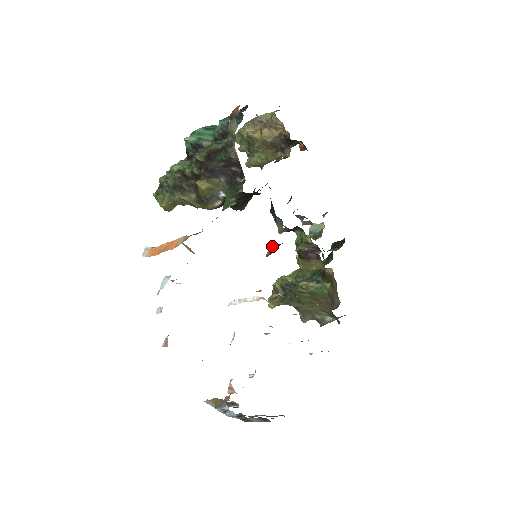
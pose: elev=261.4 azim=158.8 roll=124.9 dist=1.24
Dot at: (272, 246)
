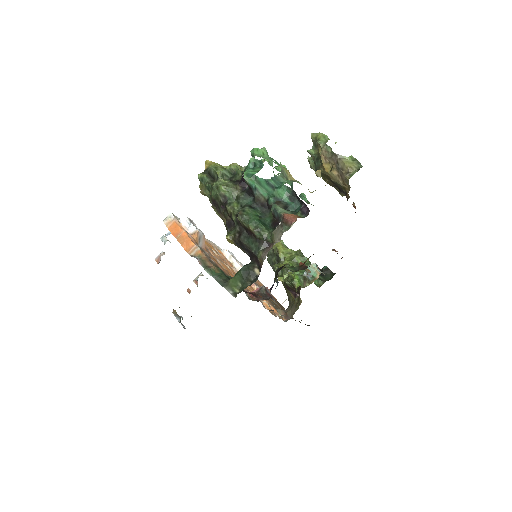
Dot at: (260, 291)
